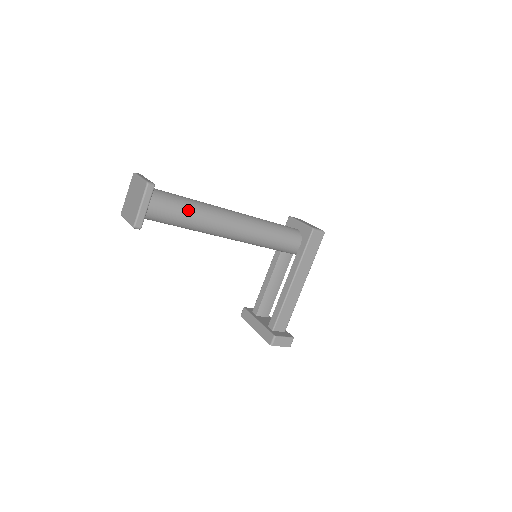
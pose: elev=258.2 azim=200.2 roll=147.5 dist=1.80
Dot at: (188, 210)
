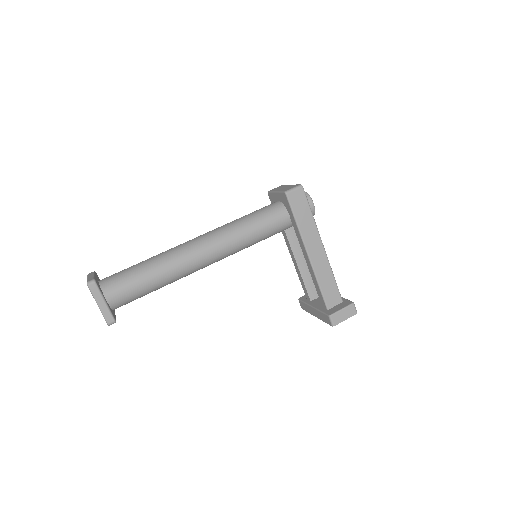
Dot at: (147, 273)
